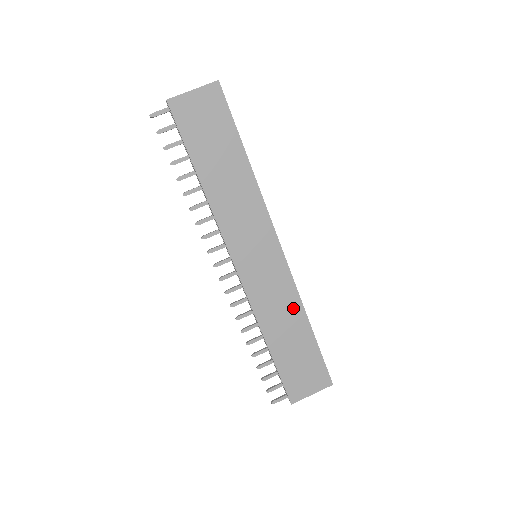
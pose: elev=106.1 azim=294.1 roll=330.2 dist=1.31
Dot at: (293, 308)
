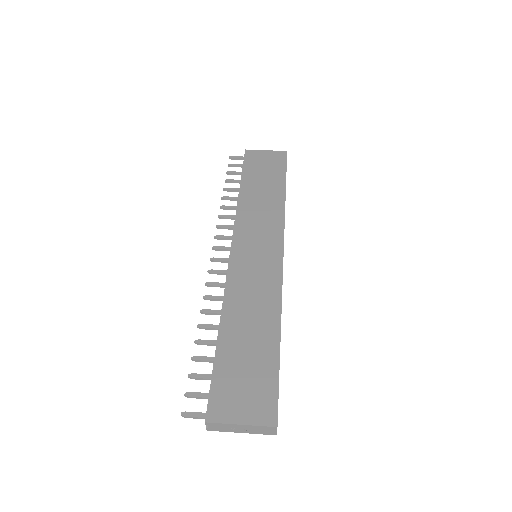
Dot at: (269, 307)
